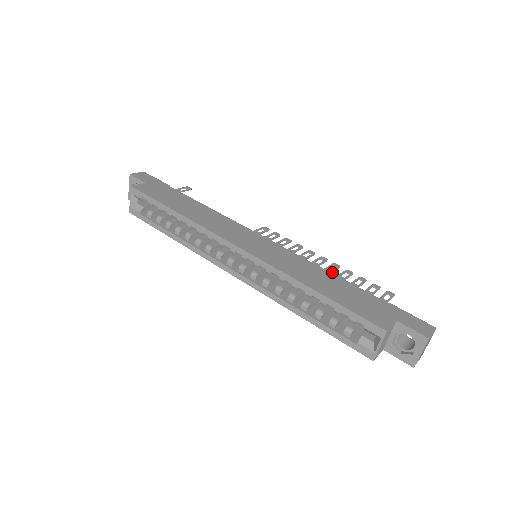
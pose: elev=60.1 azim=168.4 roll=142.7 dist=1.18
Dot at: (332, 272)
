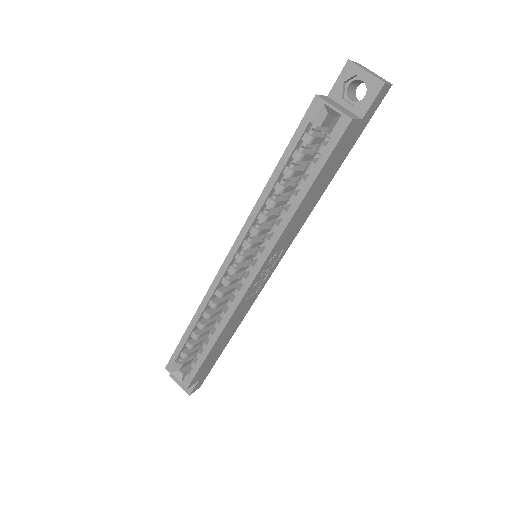
Dot at: occluded
